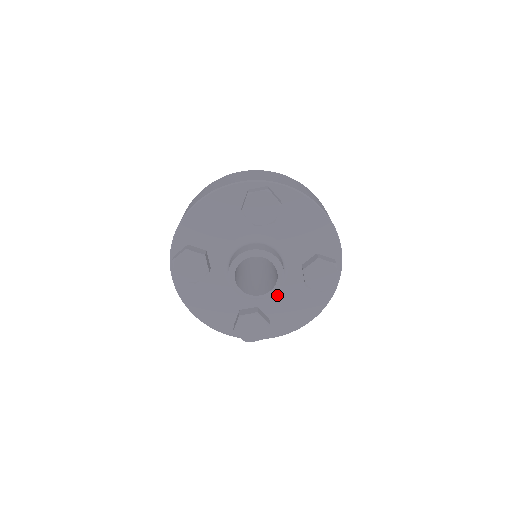
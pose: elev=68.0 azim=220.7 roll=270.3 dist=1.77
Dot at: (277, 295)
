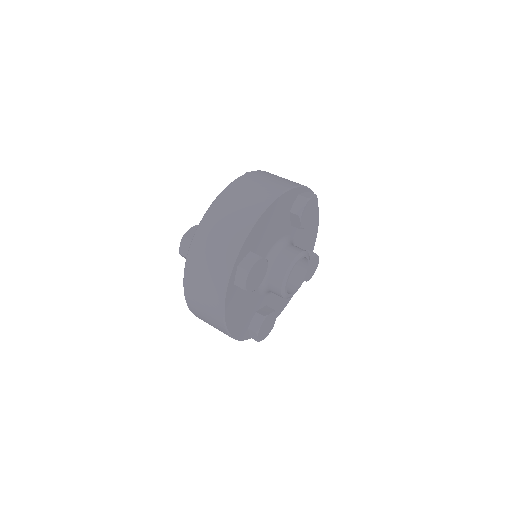
Dot at: occluded
